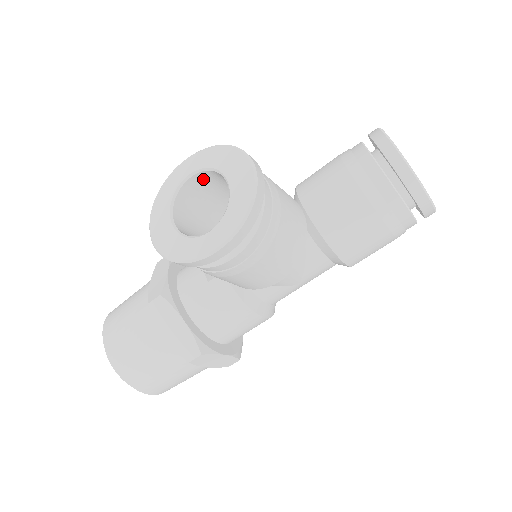
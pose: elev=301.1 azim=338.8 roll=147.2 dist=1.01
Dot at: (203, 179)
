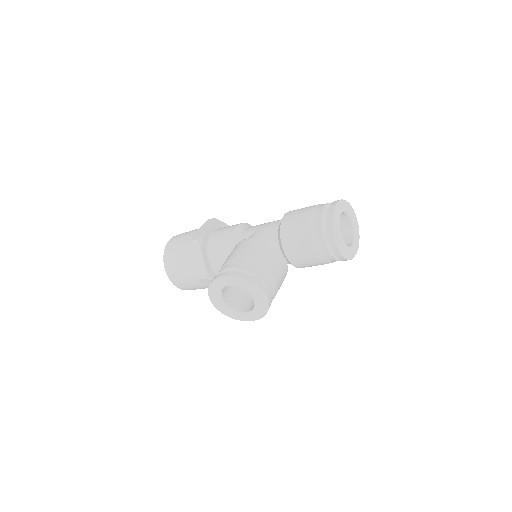
Dot at: occluded
